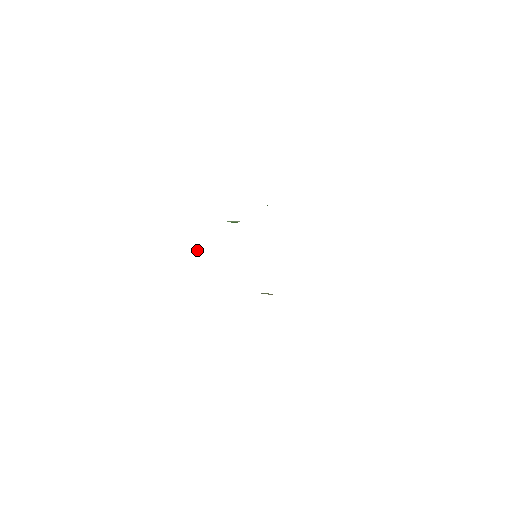
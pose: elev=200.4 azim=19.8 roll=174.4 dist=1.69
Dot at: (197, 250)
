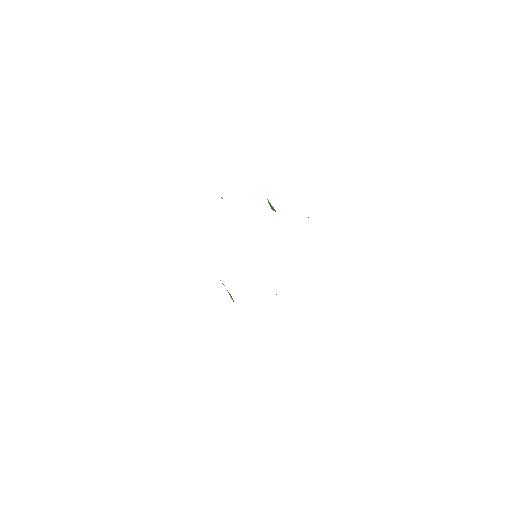
Dot at: occluded
